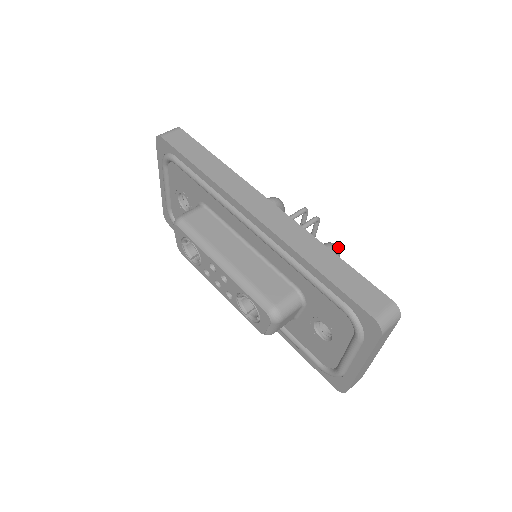
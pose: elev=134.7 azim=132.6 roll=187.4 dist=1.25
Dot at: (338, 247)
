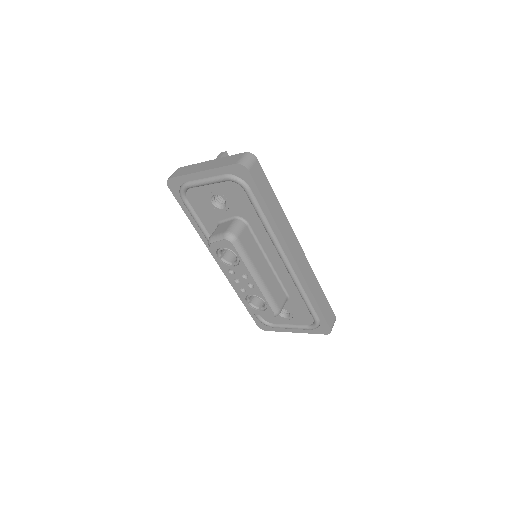
Dot at: occluded
